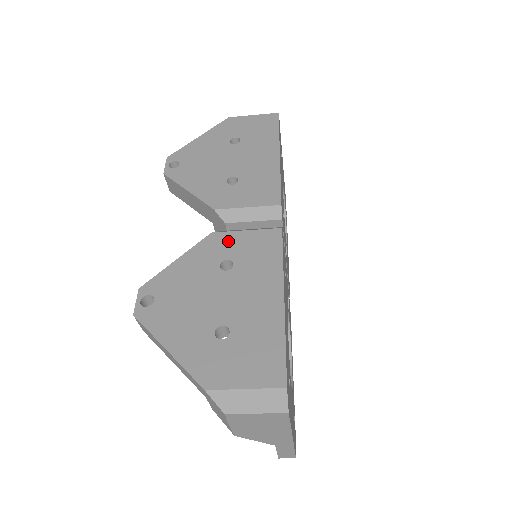
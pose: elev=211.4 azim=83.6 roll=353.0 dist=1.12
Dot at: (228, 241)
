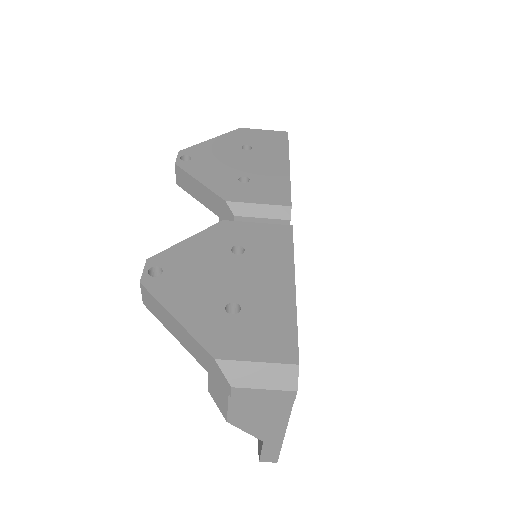
Dot at: (239, 229)
